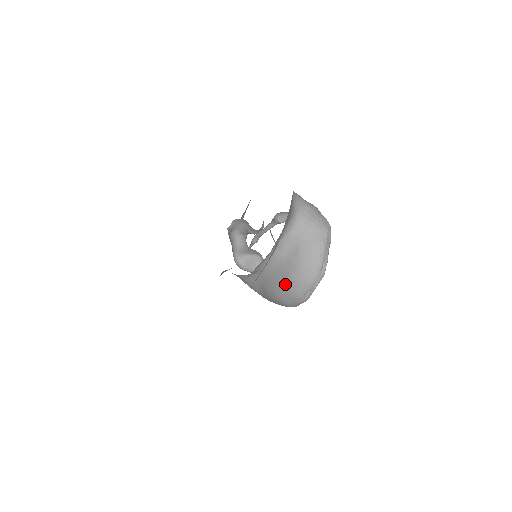
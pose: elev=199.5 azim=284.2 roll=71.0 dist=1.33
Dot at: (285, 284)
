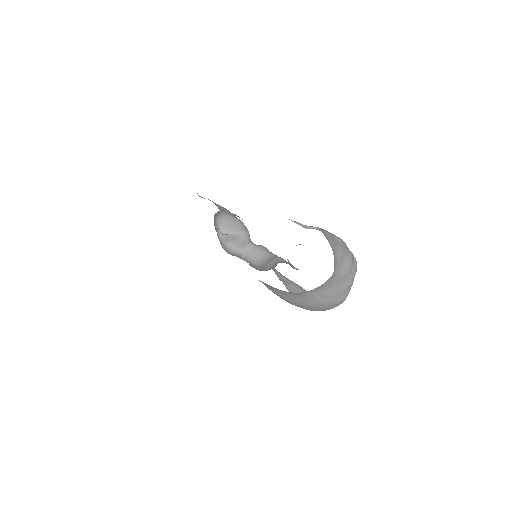
Dot at: (303, 306)
